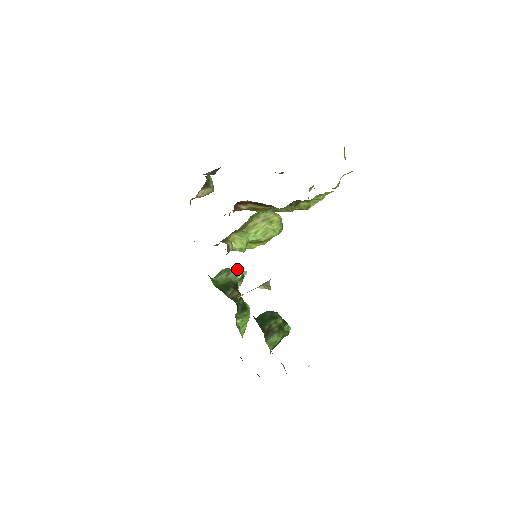
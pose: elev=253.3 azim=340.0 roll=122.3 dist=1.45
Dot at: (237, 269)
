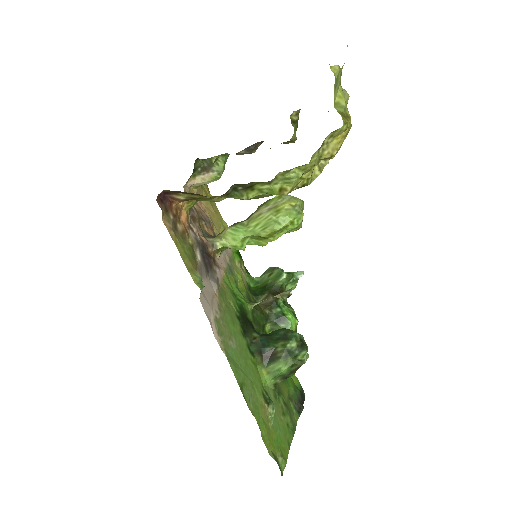
Dot at: (281, 269)
